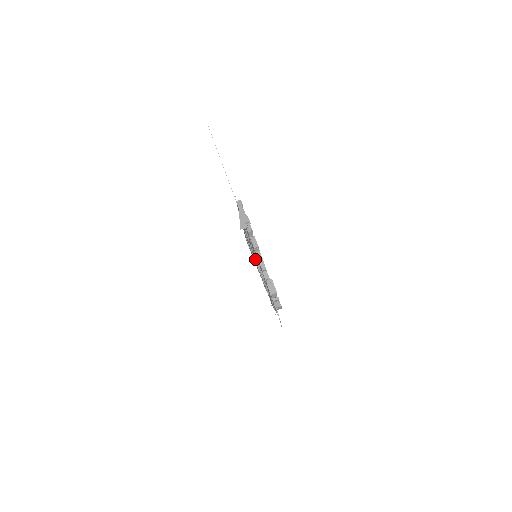
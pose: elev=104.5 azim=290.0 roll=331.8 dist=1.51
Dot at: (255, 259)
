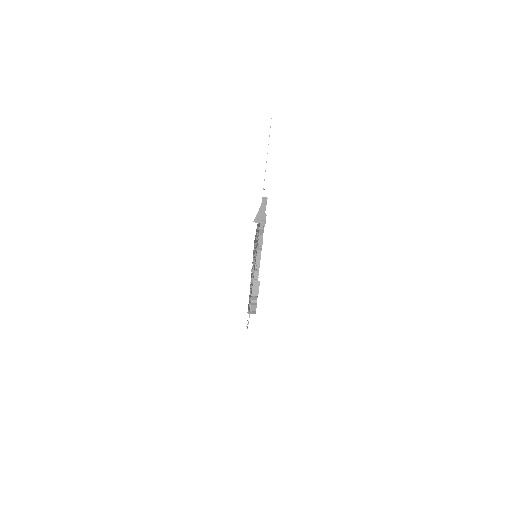
Dot at: (254, 258)
